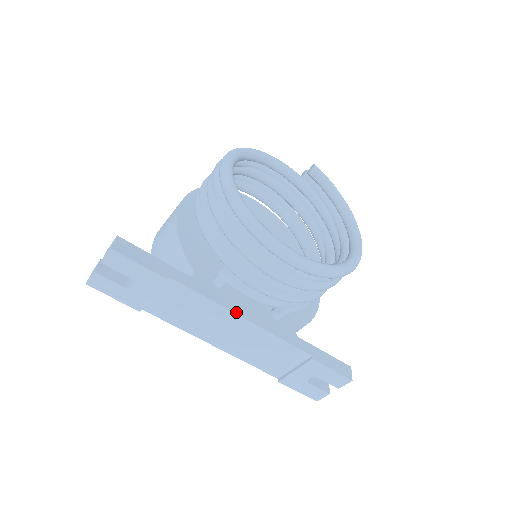
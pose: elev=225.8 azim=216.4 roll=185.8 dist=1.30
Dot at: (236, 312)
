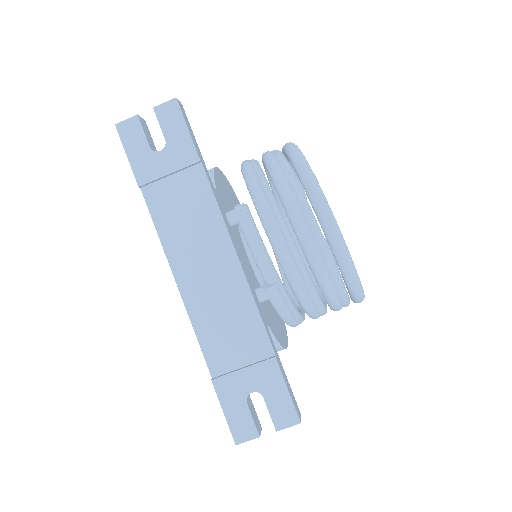
Dot at: (234, 245)
